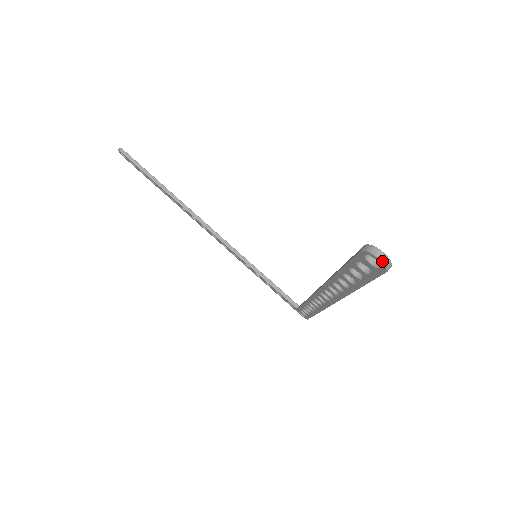
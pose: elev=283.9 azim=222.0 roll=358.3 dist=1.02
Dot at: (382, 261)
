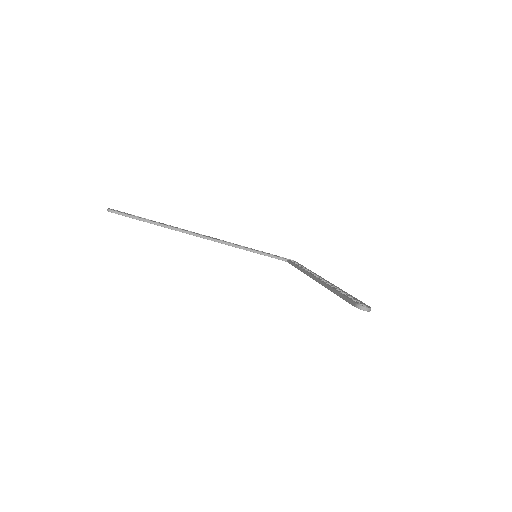
Dot at: (368, 311)
